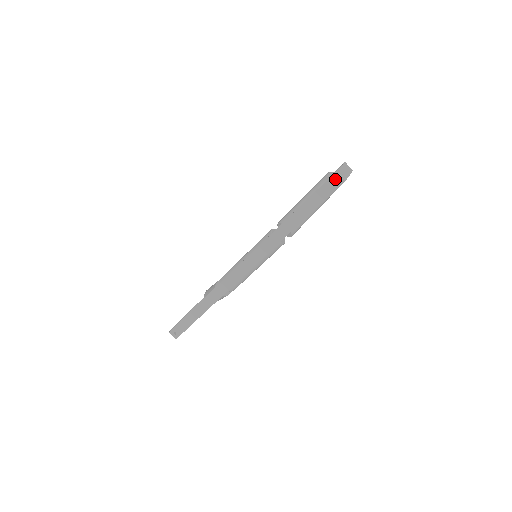
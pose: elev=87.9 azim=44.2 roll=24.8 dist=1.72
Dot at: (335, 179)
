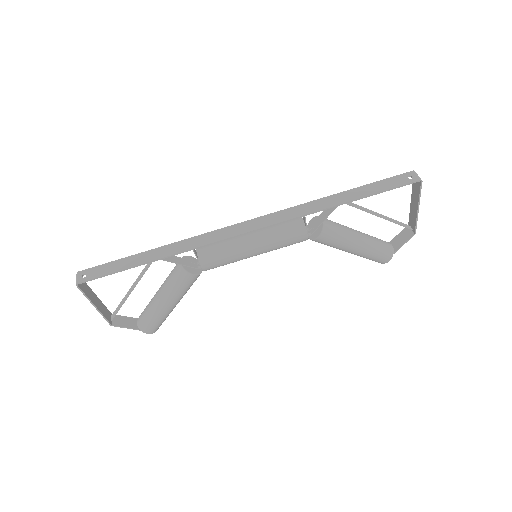
Dot at: (395, 221)
